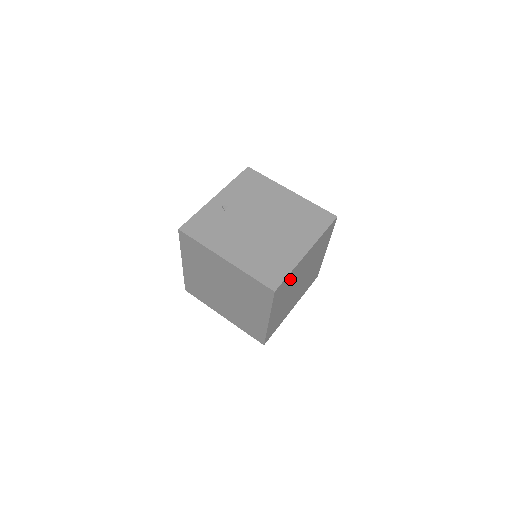
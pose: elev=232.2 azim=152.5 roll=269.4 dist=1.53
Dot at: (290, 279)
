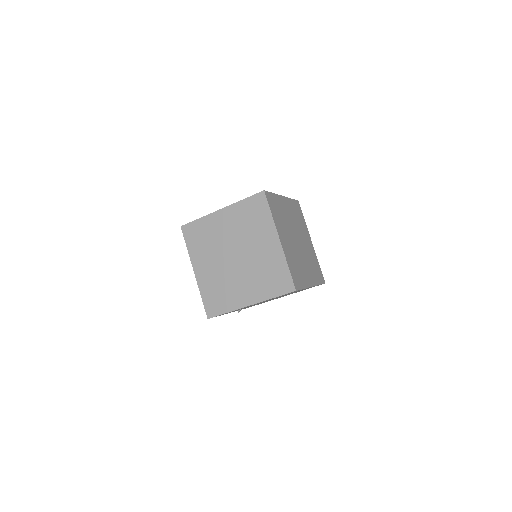
Dot at: (278, 206)
